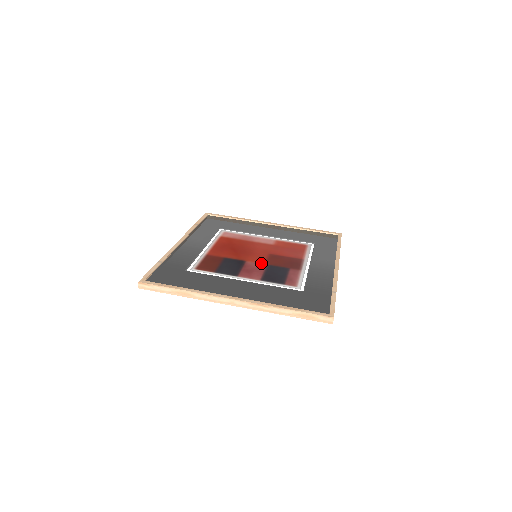
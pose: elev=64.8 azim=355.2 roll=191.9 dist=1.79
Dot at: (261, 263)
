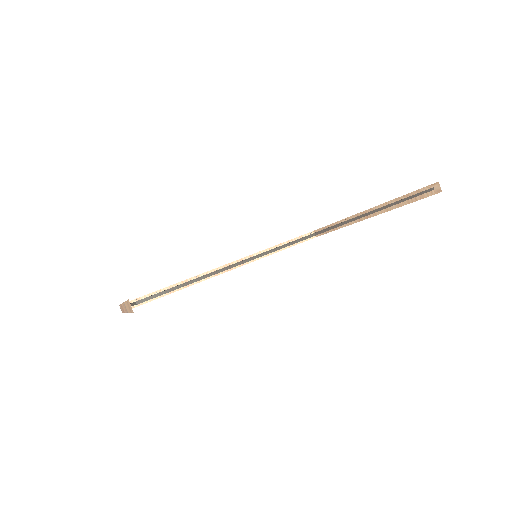
Dot at: occluded
